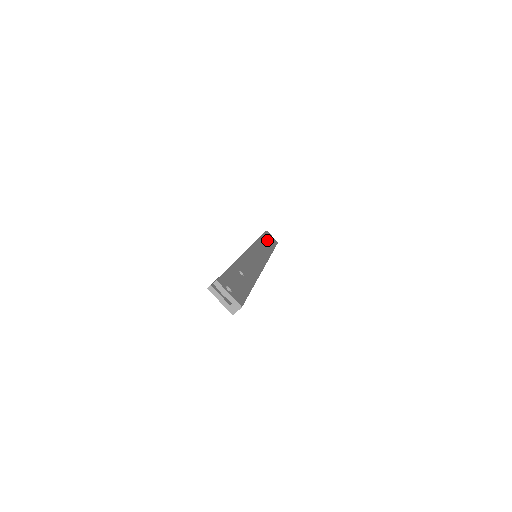
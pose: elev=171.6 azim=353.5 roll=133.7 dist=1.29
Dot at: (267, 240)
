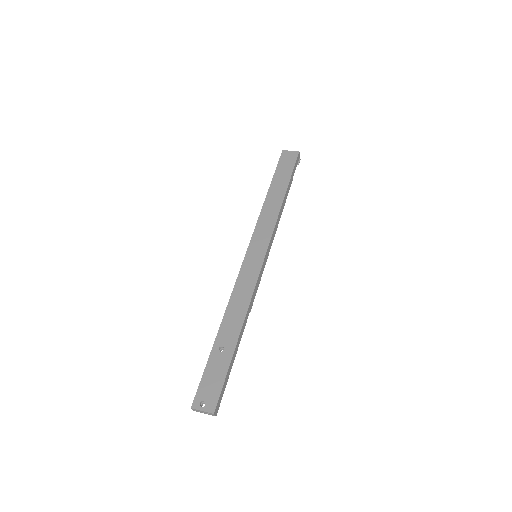
Dot at: (277, 185)
